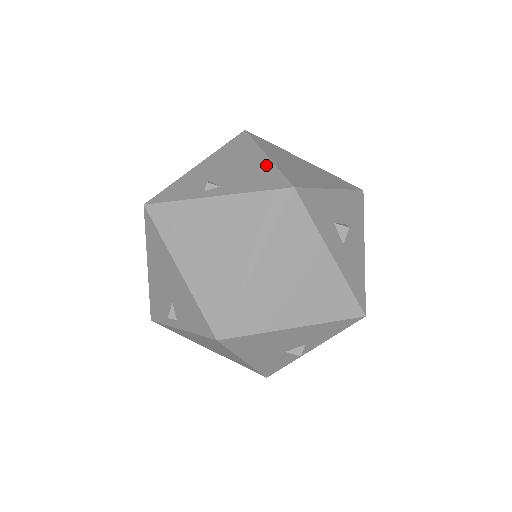
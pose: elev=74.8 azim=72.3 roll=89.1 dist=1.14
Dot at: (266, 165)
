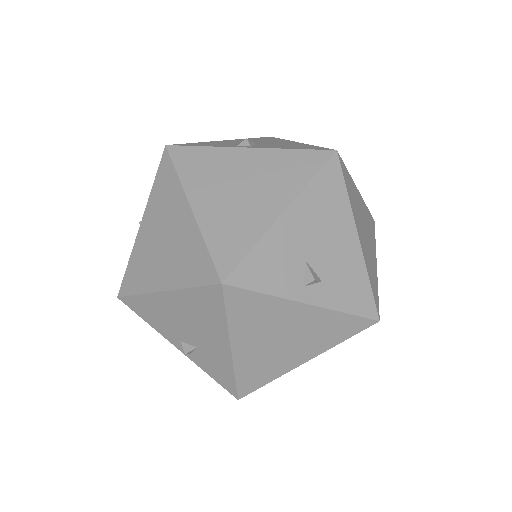
Dot at: occluded
